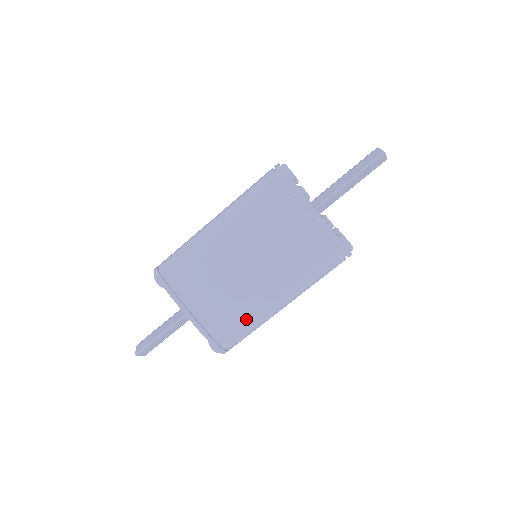
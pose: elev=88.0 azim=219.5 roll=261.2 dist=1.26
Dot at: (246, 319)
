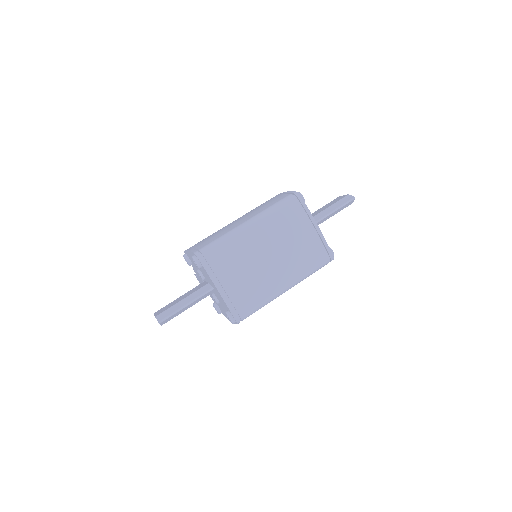
Dot at: (261, 297)
